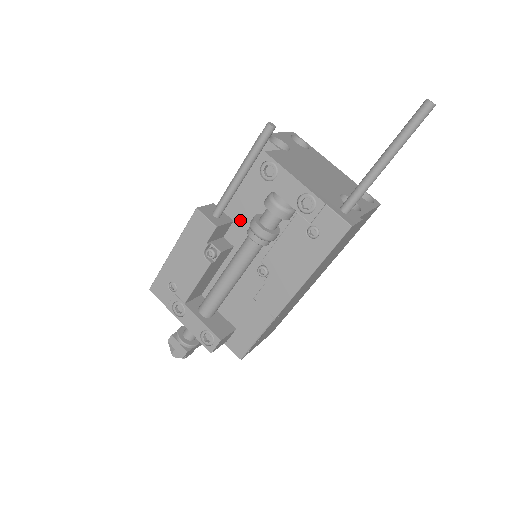
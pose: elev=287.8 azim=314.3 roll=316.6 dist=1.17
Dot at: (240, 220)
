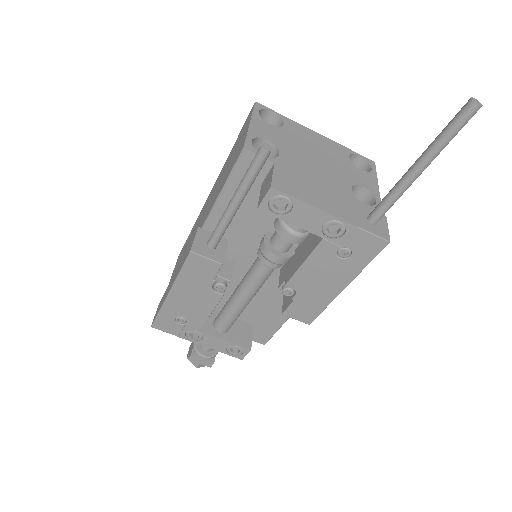
Dot at: (237, 237)
